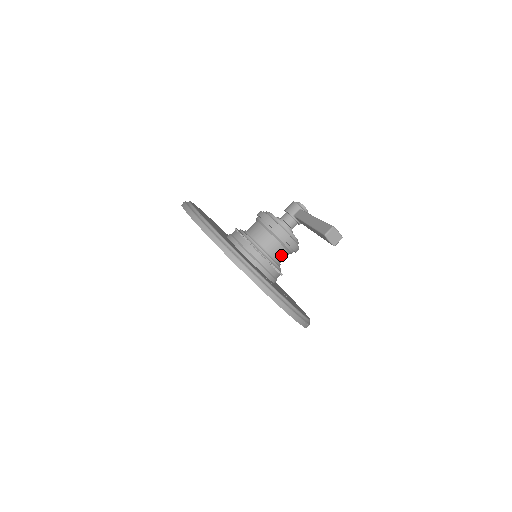
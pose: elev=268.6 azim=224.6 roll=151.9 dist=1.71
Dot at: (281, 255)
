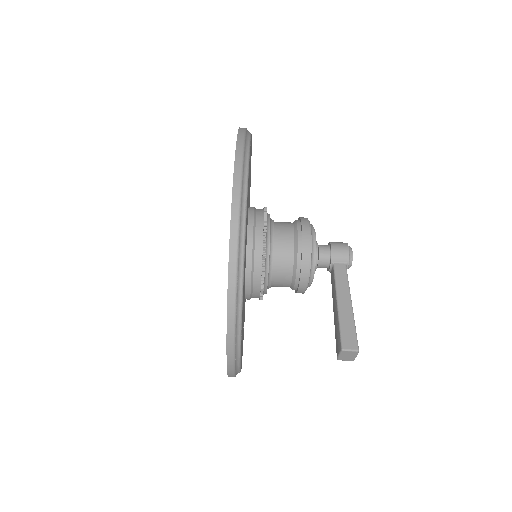
Dot at: (280, 286)
